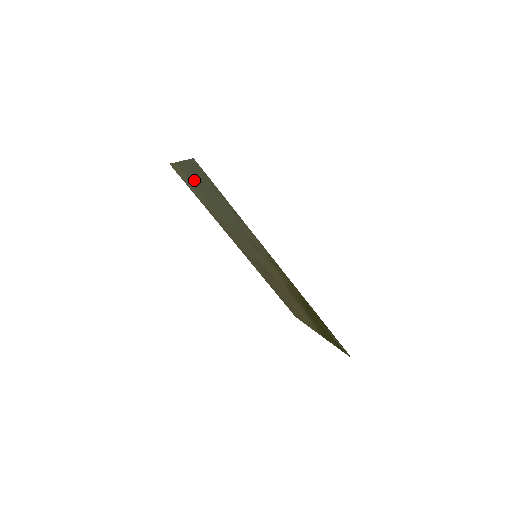
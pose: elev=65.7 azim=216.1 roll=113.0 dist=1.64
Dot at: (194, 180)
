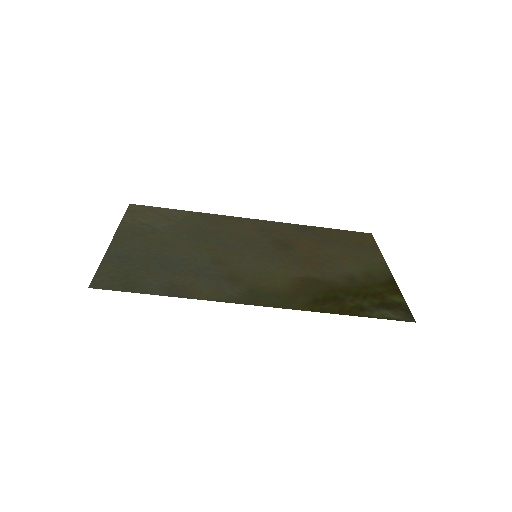
Dot at: (139, 242)
